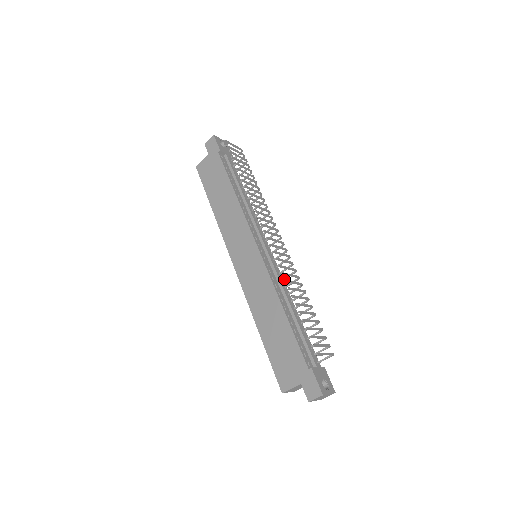
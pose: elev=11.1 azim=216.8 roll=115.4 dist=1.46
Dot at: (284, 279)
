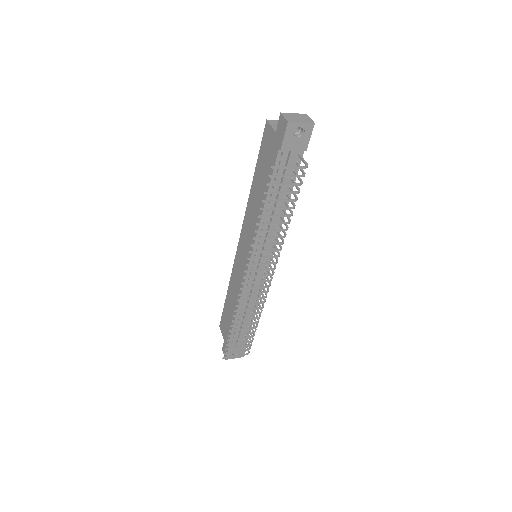
Dot at: (260, 291)
